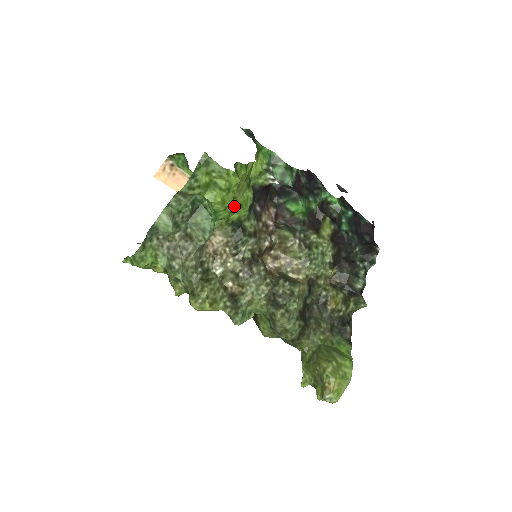
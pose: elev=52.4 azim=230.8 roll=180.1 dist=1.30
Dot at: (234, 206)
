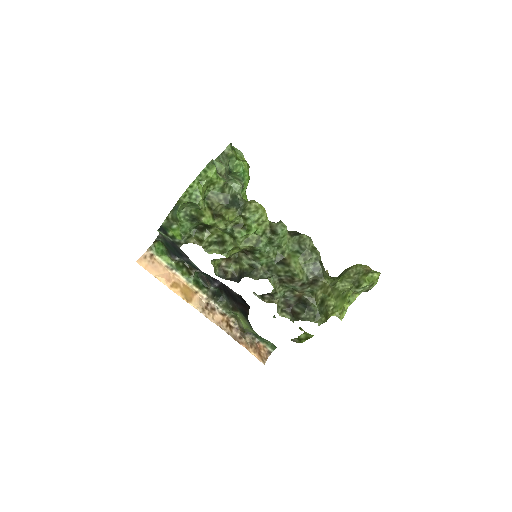
Dot at: occluded
